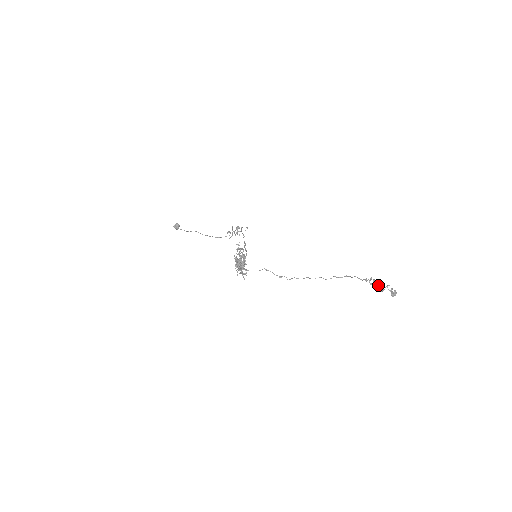
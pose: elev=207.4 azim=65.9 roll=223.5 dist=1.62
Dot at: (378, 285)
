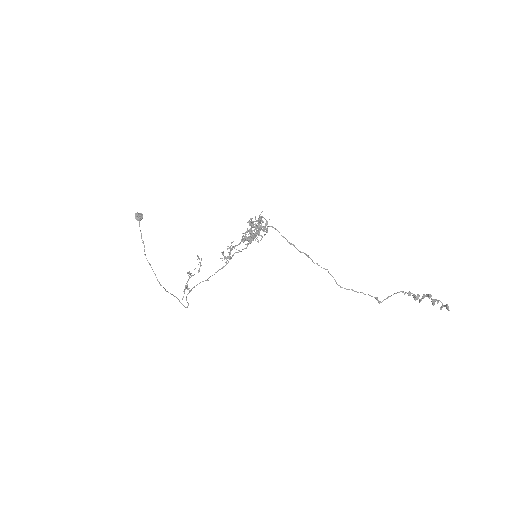
Dot at: occluded
